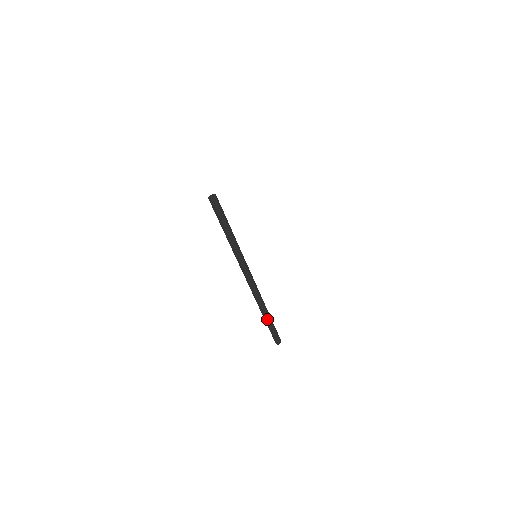
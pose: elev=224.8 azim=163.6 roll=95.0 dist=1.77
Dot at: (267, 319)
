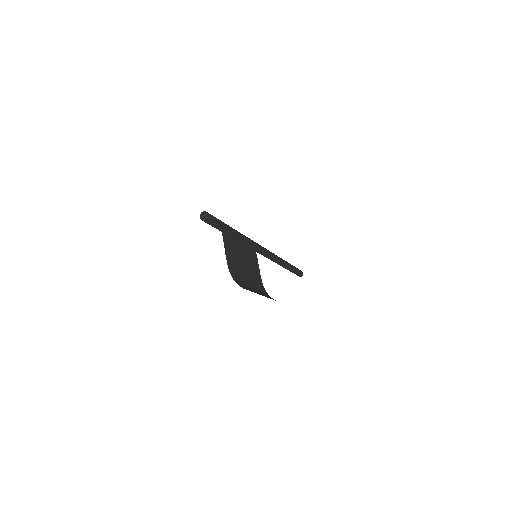
Dot at: (283, 267)
